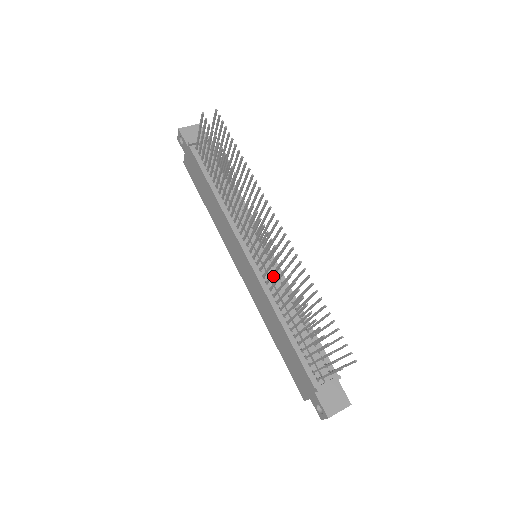
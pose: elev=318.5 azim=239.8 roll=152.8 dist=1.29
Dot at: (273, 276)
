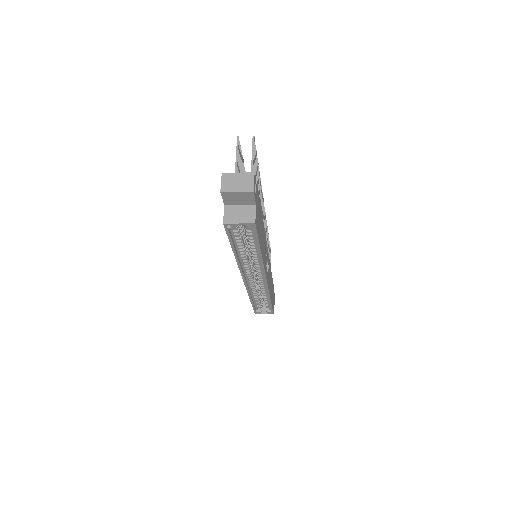
Dot at: occluded
